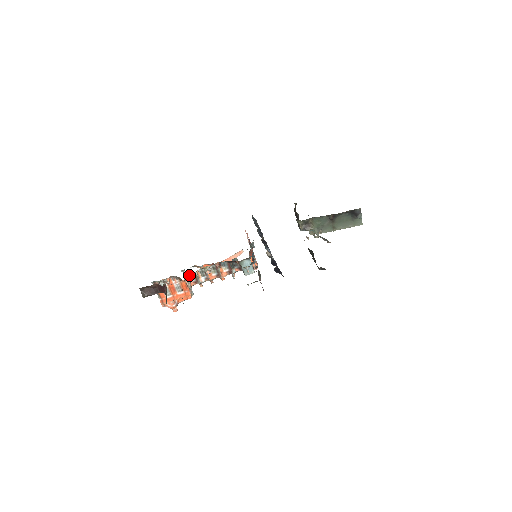
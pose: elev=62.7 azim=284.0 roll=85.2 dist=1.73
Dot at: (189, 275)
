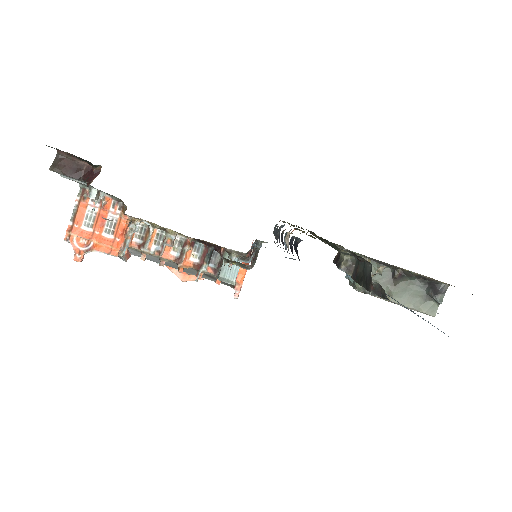
Dot at: (140, 220)
